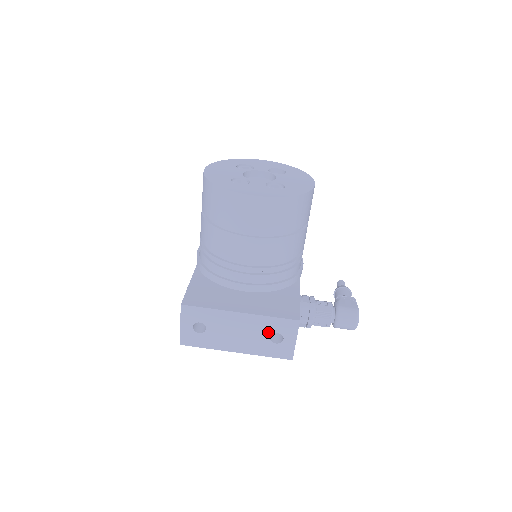
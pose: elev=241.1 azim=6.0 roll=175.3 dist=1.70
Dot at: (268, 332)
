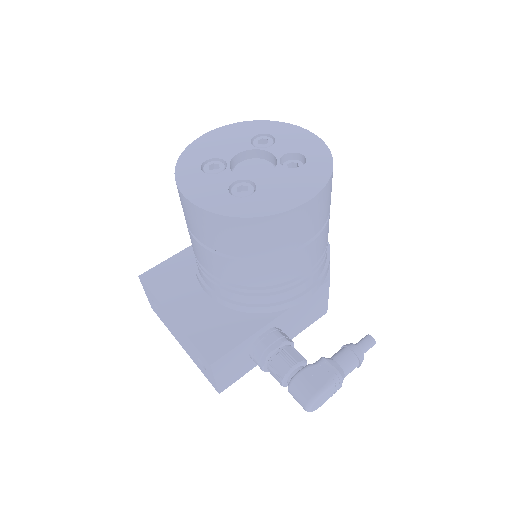
Dot at: (194, 352)
